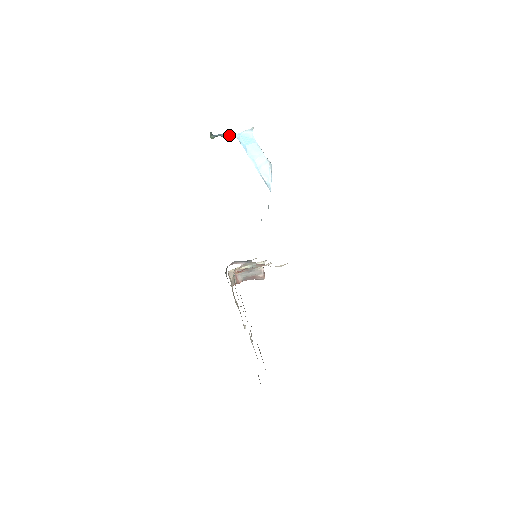
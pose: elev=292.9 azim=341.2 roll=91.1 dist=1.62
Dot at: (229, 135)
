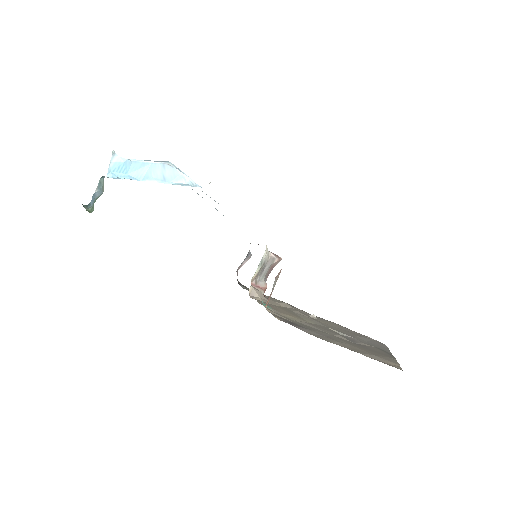
Dot at: (102, 187)
